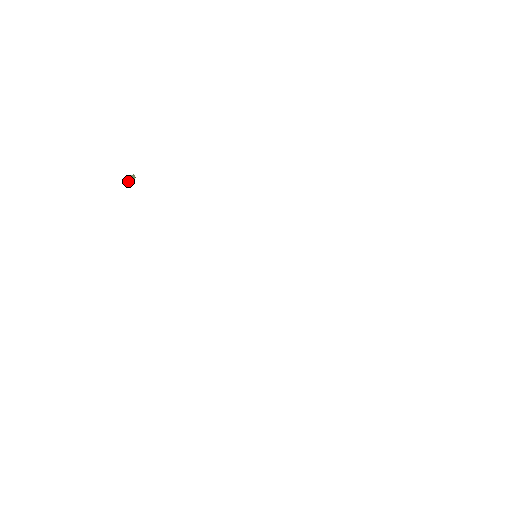
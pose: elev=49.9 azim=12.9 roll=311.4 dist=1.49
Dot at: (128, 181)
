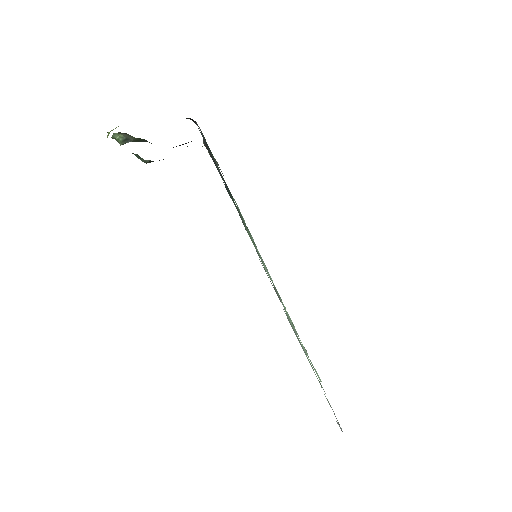
Dot at: (109, 132)
